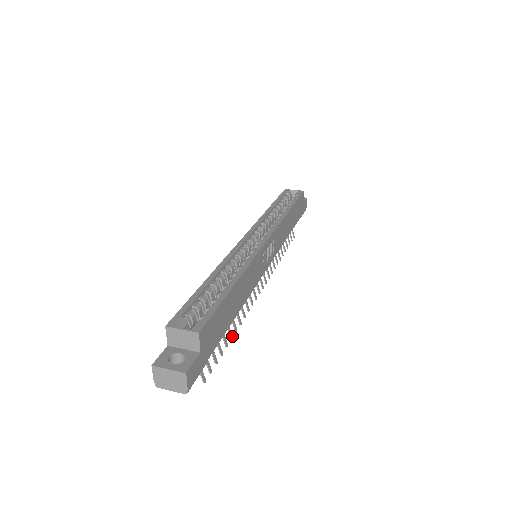
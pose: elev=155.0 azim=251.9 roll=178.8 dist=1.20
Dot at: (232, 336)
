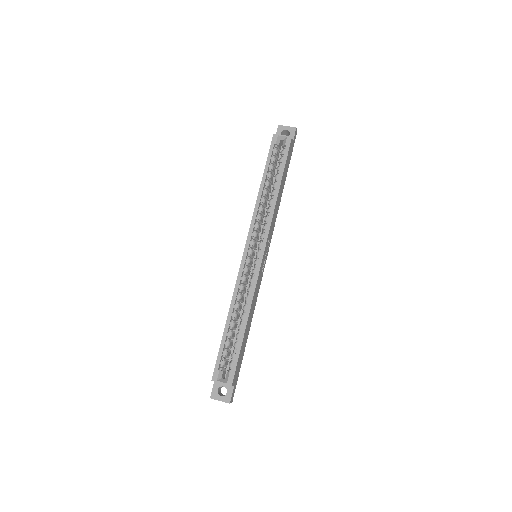
Dot at: occluded
